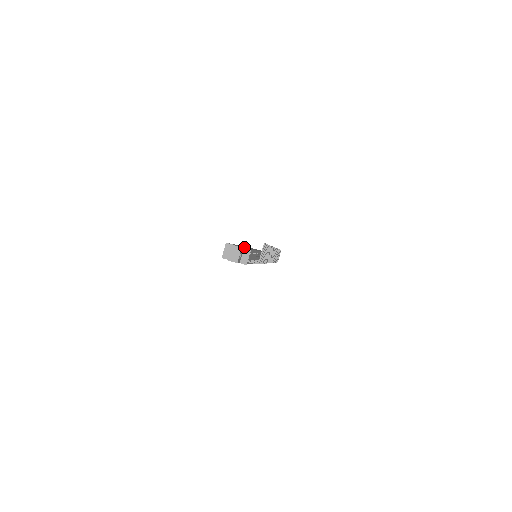
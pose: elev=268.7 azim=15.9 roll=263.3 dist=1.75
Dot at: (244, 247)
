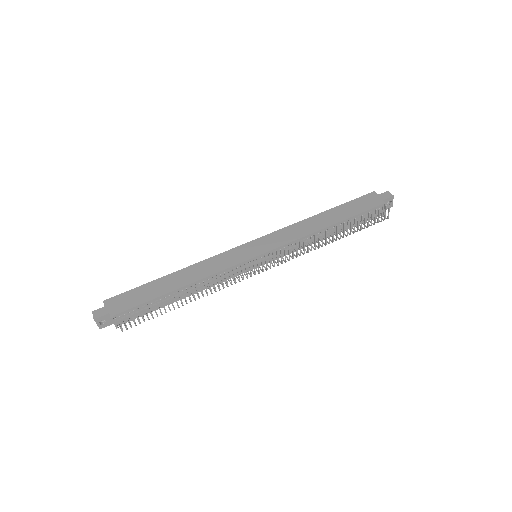
Dot at: (144, 294)
